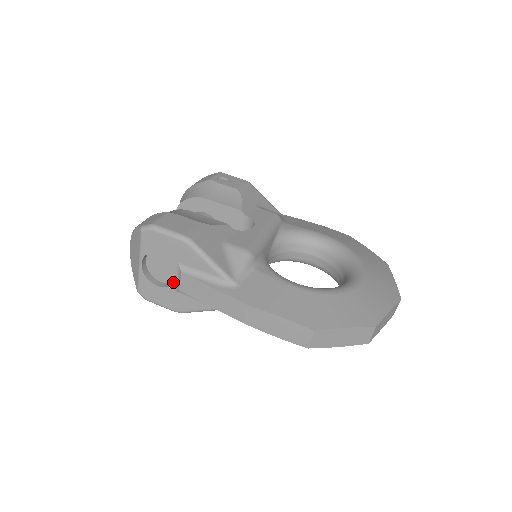
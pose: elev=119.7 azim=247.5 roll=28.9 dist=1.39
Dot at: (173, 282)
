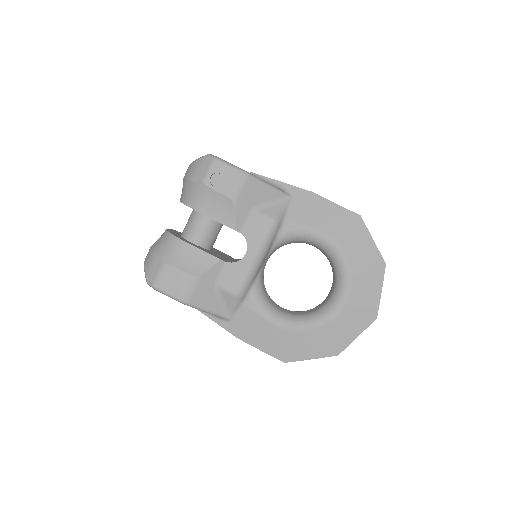
Dot at: occluded
